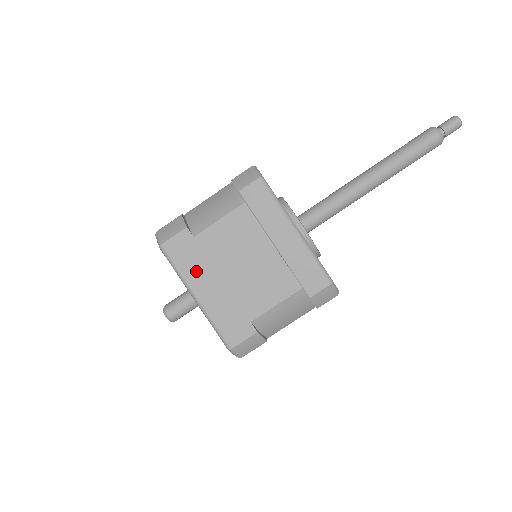
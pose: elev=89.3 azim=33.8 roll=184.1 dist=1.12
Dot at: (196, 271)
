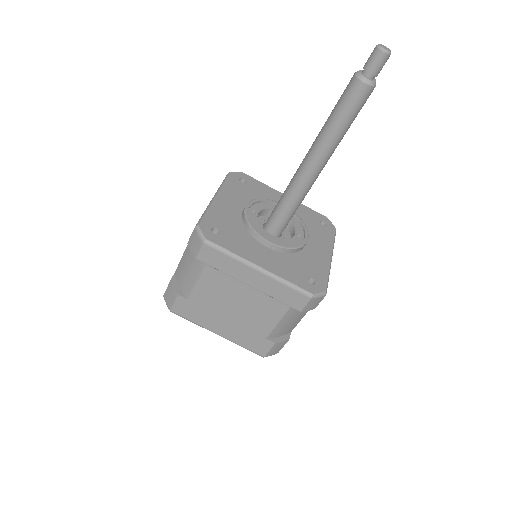
Dot at: (205, 319)
